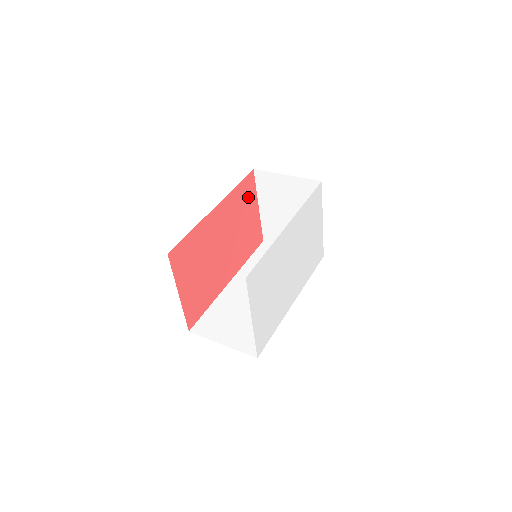
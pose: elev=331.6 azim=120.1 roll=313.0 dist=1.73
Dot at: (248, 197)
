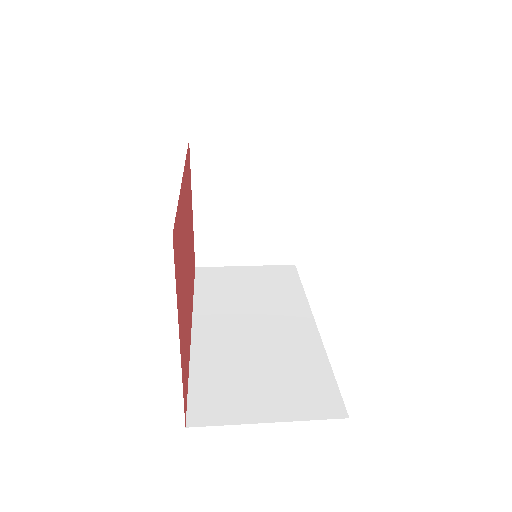
Dot at: (189, 183)
